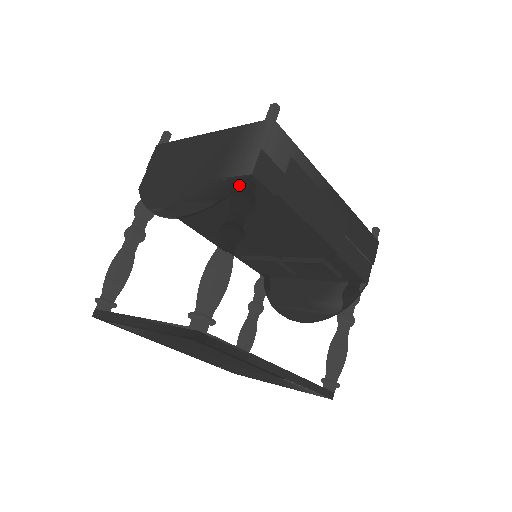
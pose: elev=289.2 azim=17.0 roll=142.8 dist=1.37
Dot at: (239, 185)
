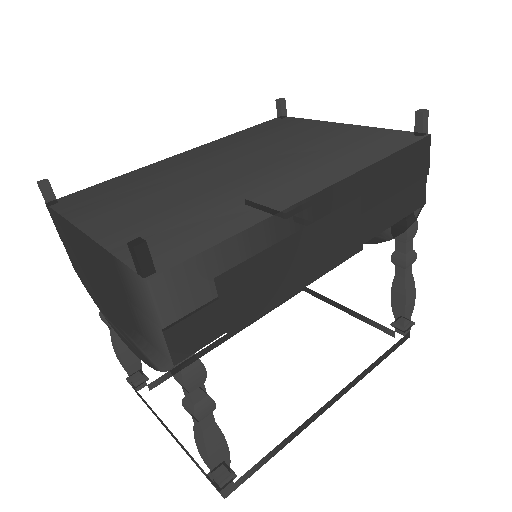
Dot at: (169, 370)
